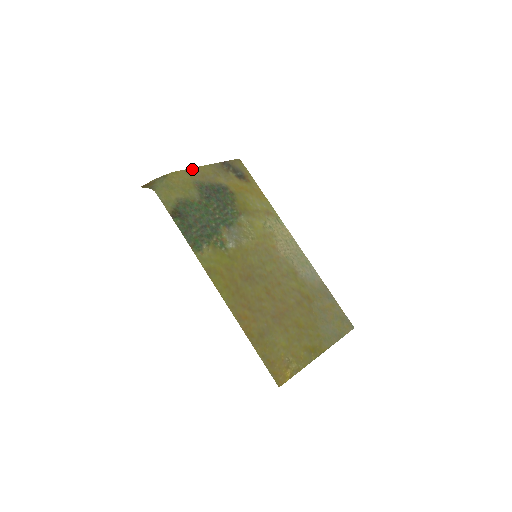
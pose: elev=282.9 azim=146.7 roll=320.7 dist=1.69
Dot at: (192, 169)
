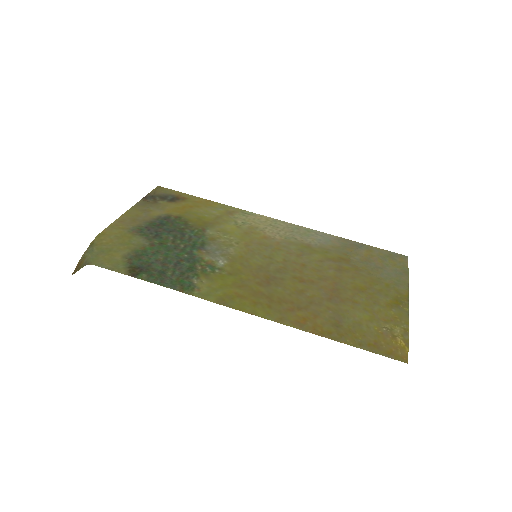
Dot at: (116, 221)
